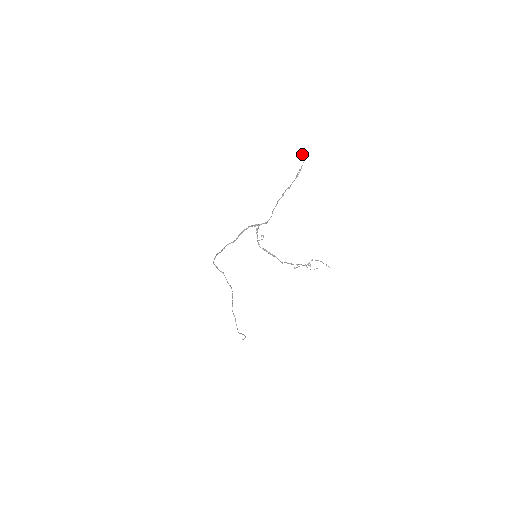
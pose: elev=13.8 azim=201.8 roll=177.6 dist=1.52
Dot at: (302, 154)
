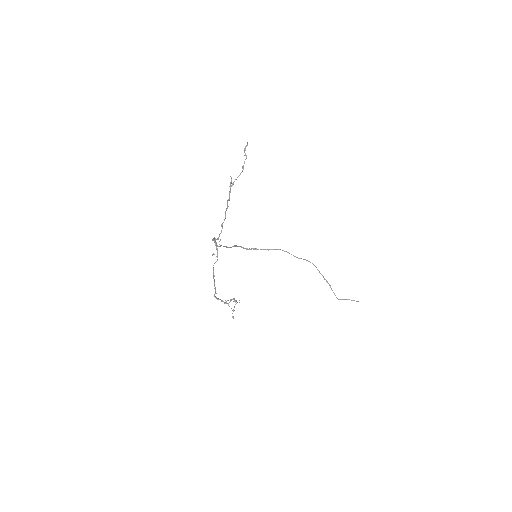
Dot at: (245, 147)
